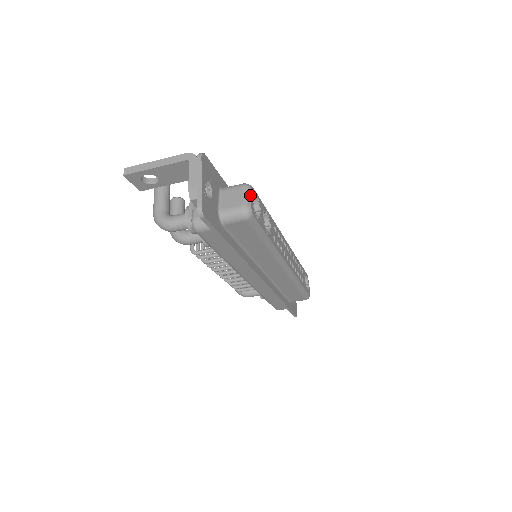
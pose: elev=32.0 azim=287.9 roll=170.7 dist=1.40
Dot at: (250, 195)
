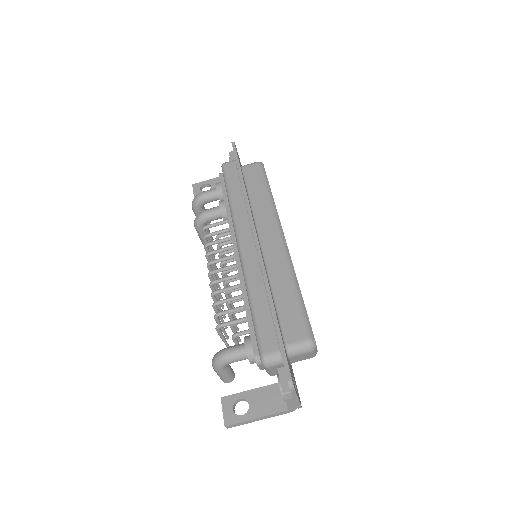
Dot at: occluded
